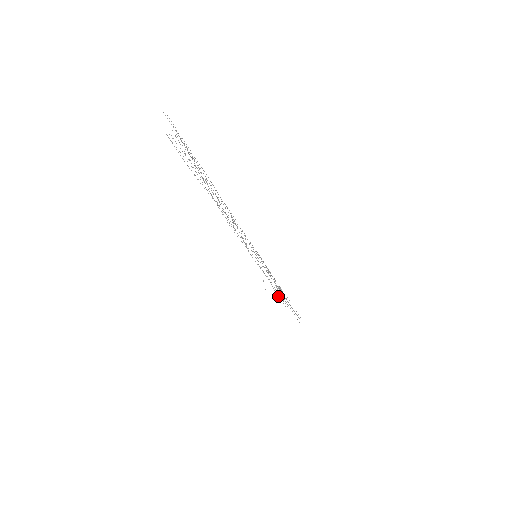
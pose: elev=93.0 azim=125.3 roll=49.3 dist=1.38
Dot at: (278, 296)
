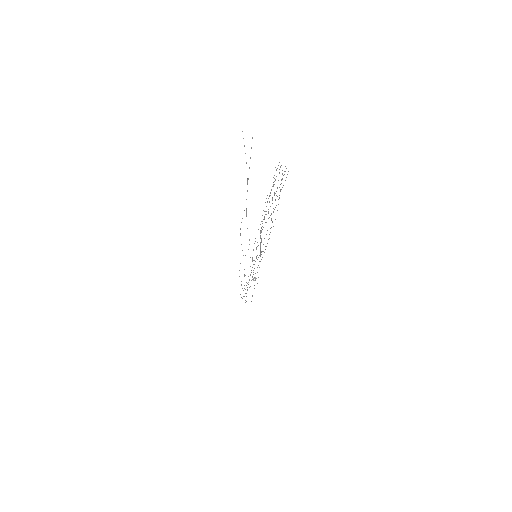
Dot at: (250, 286)
